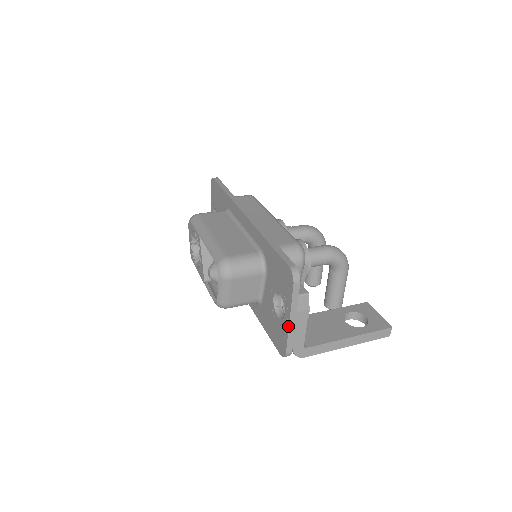
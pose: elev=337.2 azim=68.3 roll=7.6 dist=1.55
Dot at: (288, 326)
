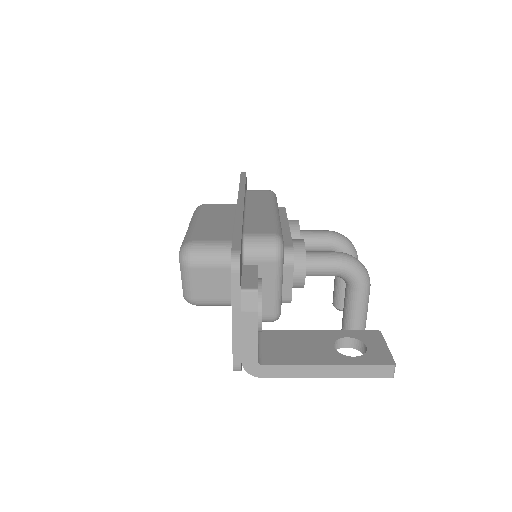
Dot at: (232, 329)
